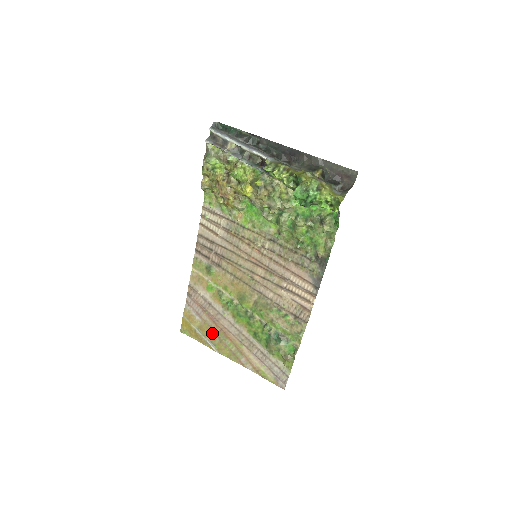
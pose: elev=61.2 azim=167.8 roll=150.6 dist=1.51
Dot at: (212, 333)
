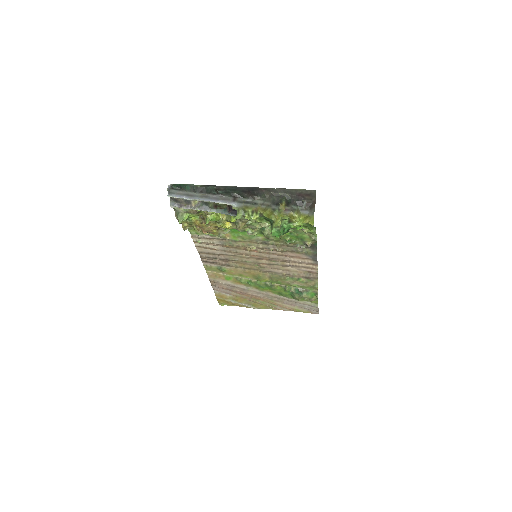
Dot at: (245, 300)
